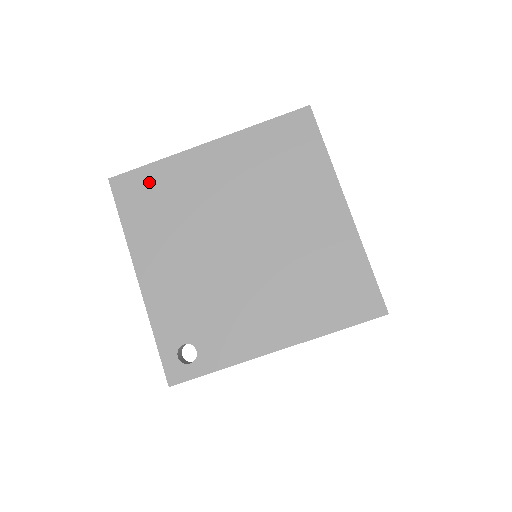
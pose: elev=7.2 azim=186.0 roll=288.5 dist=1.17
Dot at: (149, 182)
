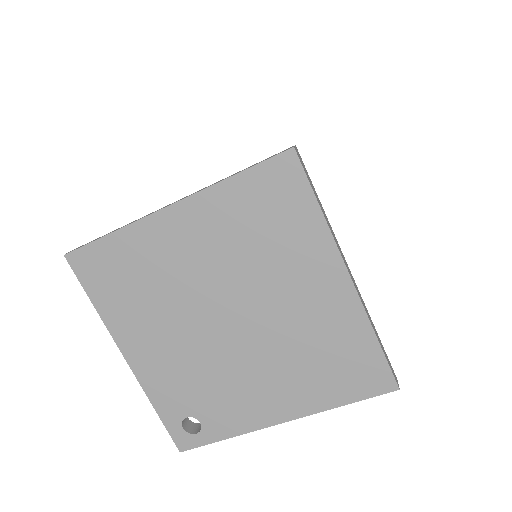
Dot at: (111, 257)
